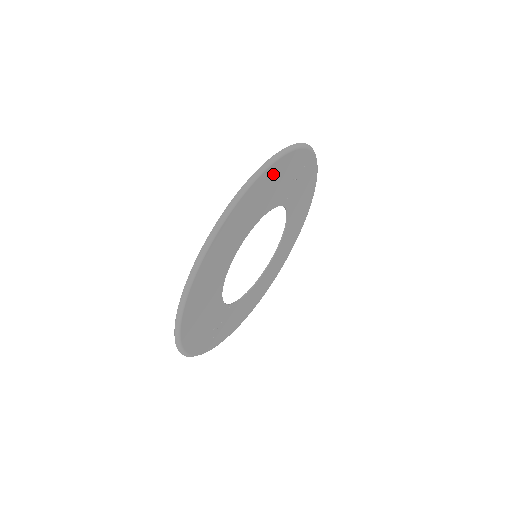
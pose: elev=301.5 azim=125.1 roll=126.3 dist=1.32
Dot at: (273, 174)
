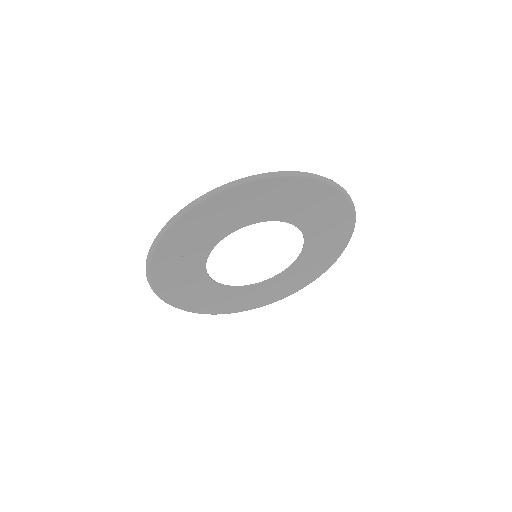
Dot at: (339, 211)
